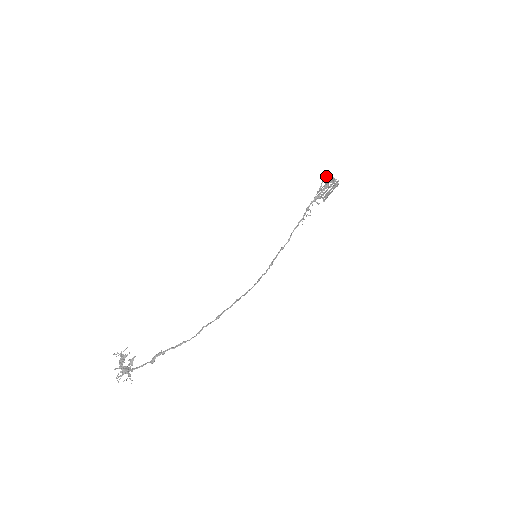
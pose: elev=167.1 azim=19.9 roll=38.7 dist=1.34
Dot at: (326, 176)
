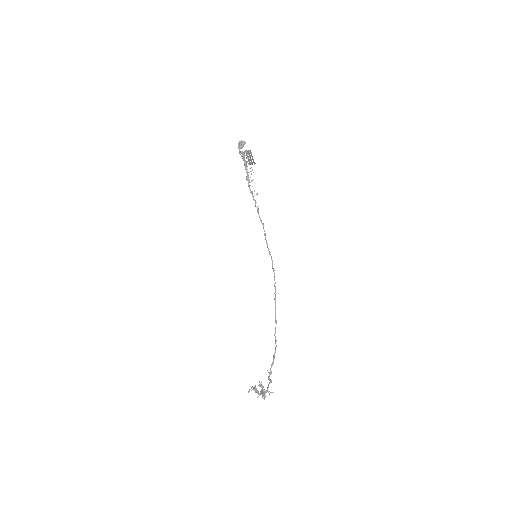
Dot at: occluded
